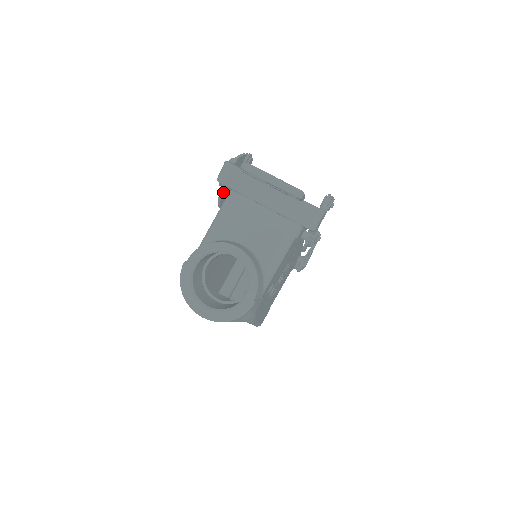
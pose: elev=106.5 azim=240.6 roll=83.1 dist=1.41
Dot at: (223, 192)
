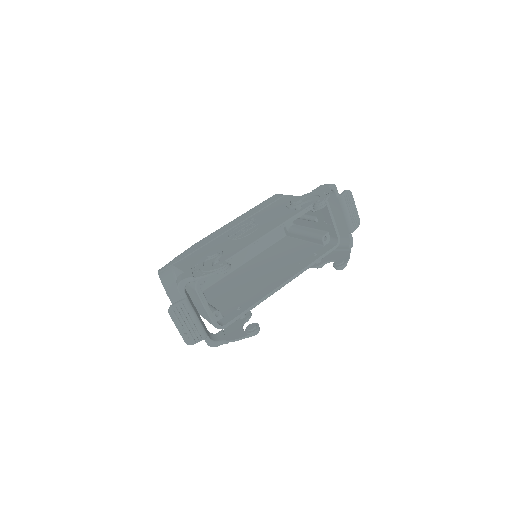
Dot at: occluded
